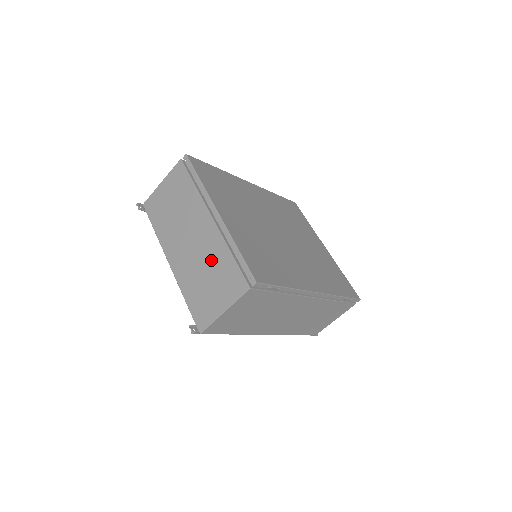
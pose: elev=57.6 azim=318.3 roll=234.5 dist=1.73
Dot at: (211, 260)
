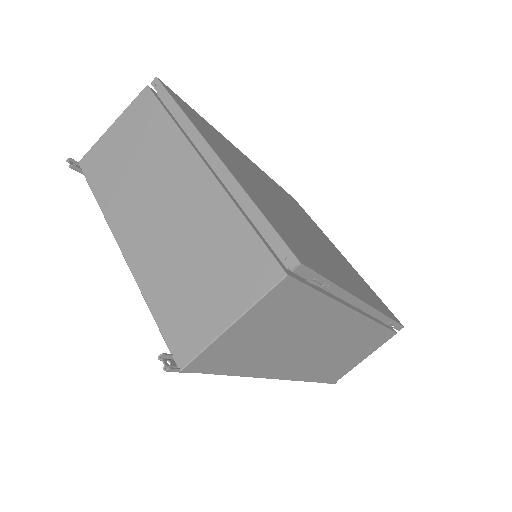
Dot at: (203, 233)
